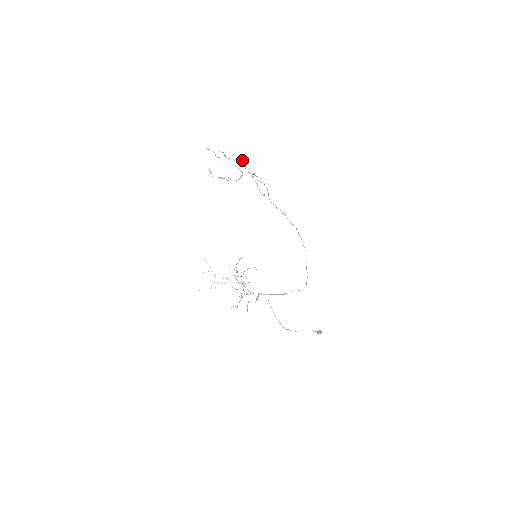
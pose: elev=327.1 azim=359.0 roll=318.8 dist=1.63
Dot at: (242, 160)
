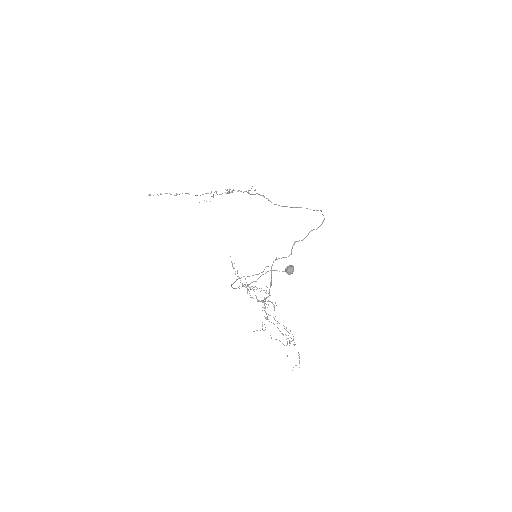
Dot at: occluded
